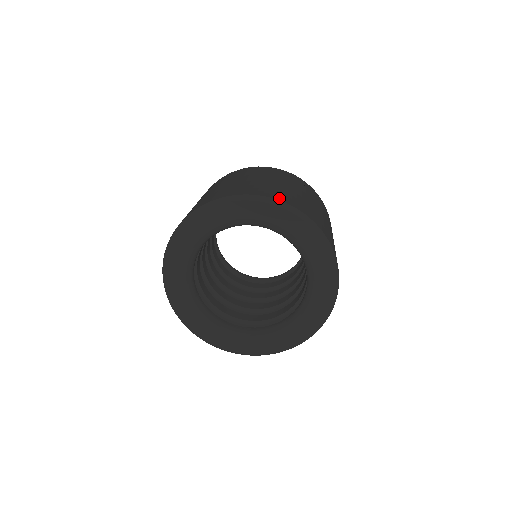
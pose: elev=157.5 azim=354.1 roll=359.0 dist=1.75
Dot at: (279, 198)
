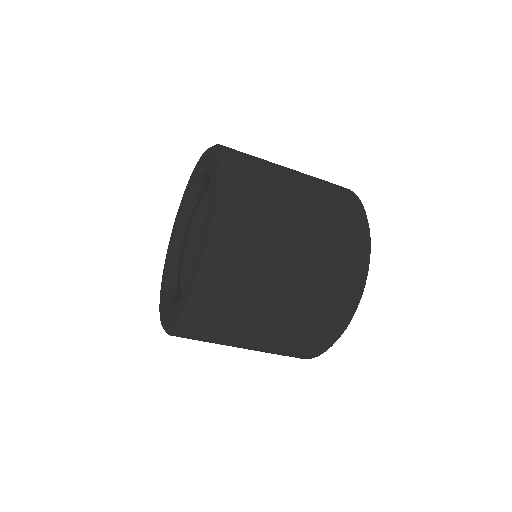
Dot at: occluded
